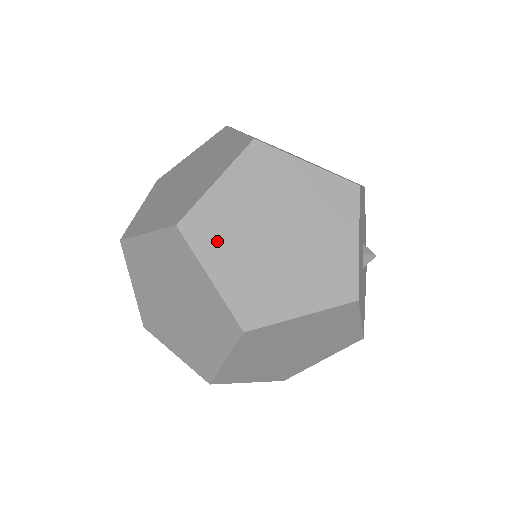
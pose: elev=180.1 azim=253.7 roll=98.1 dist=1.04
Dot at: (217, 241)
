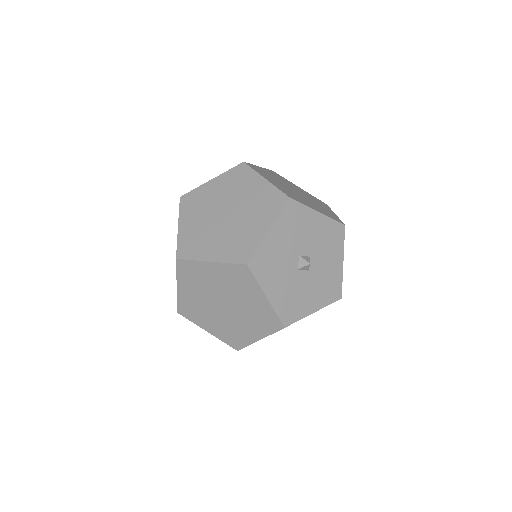
Dot at: (198, 315)
